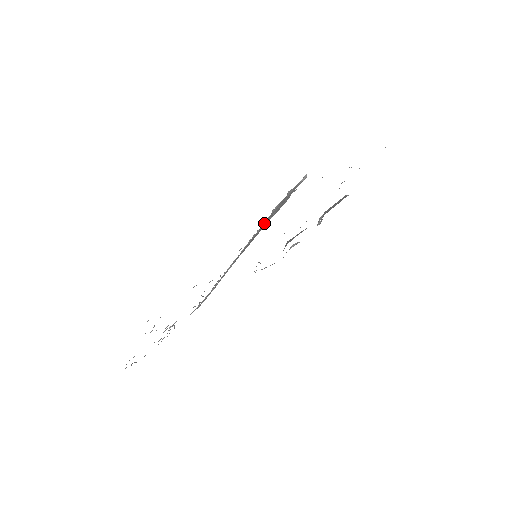
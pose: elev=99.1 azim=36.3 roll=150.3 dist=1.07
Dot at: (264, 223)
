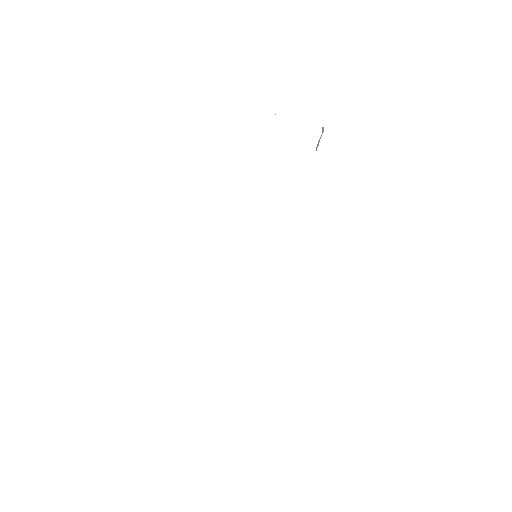
Dot at: occluded
